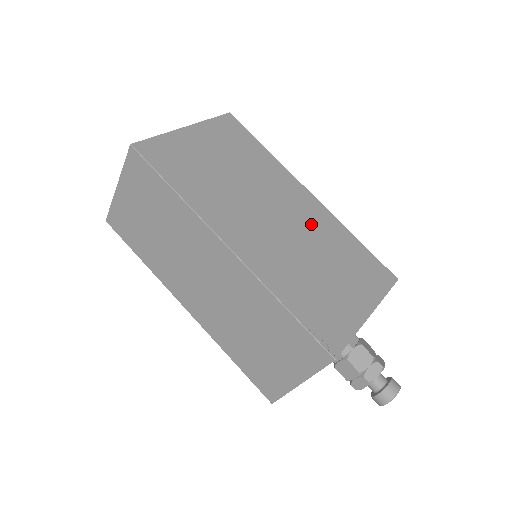
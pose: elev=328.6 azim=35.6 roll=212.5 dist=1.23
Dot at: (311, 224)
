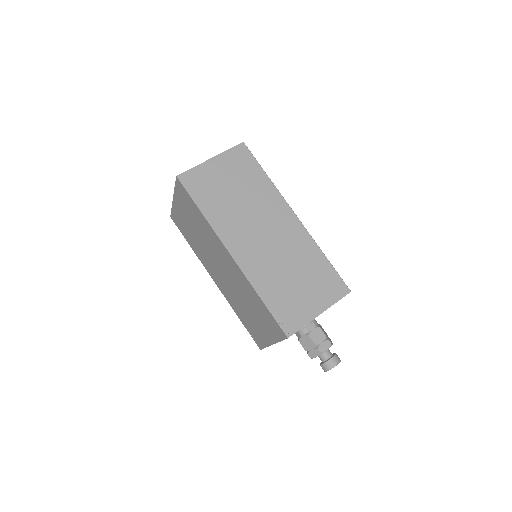
Dot at: occluded
